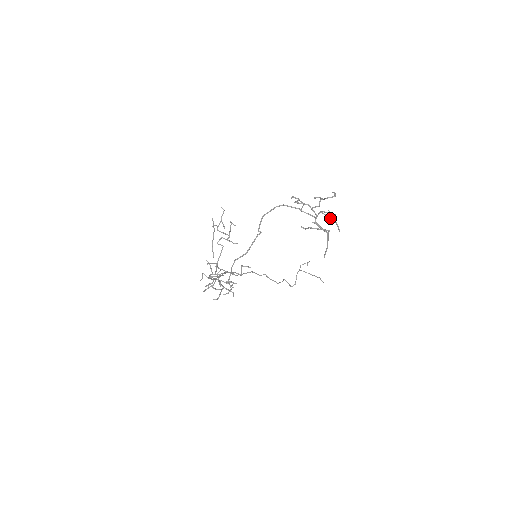
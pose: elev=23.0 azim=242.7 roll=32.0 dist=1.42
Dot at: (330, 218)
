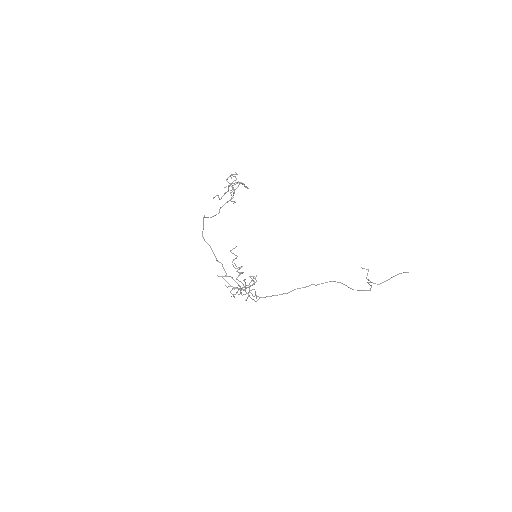
Dot at: occluded
